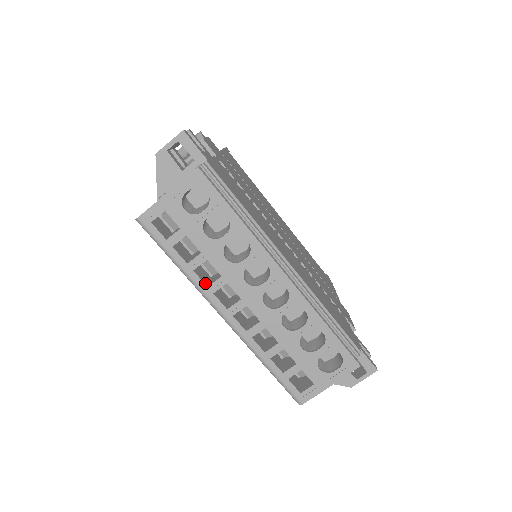
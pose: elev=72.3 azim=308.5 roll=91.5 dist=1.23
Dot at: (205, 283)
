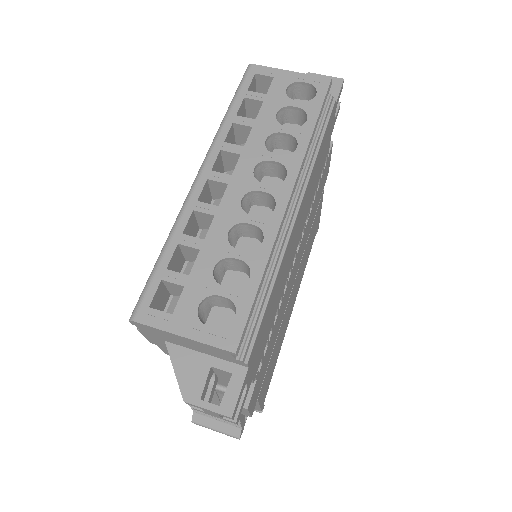
Dot at: (226, 140)
